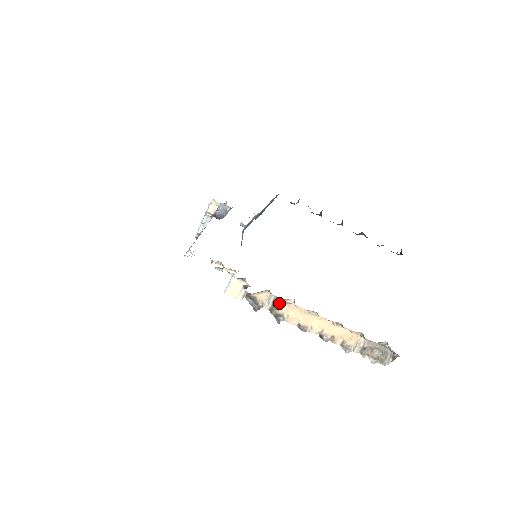
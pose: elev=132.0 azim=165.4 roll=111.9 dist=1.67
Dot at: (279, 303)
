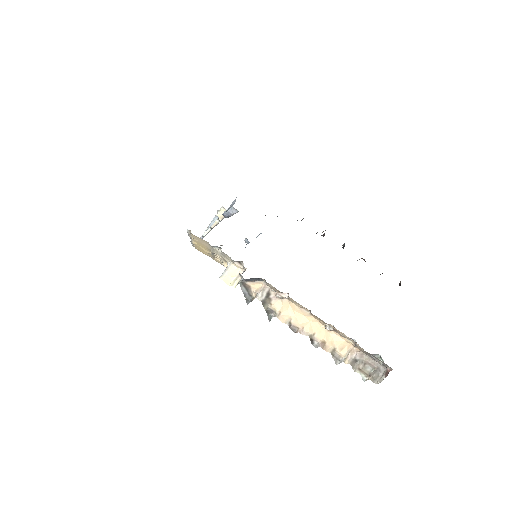
Dot at: (273, 297)
